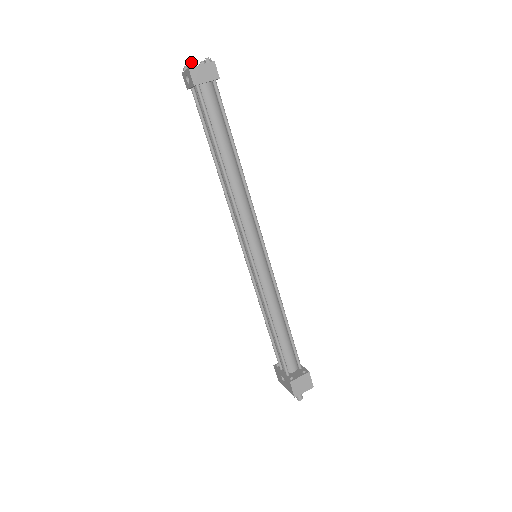
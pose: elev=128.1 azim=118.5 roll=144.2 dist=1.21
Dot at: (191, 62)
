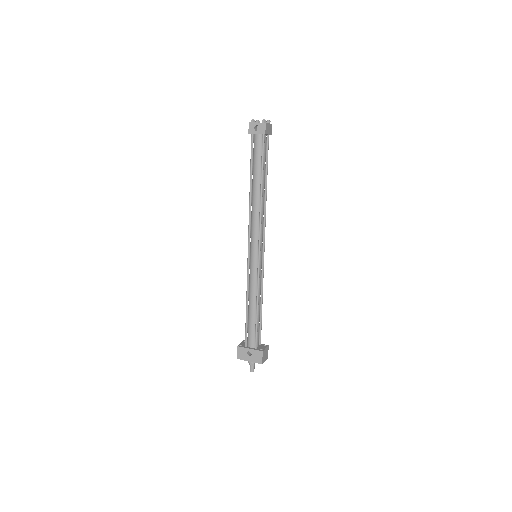
Dot at: occluded
